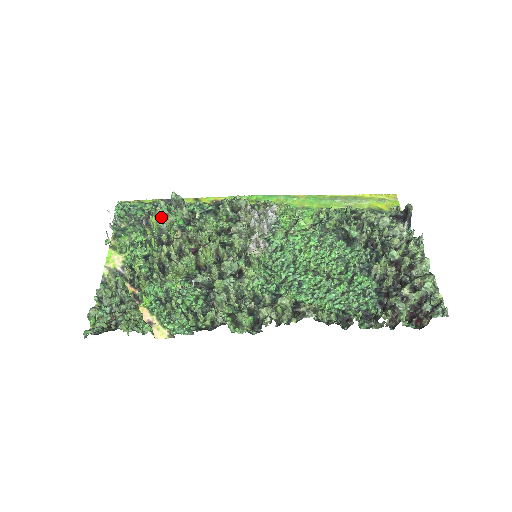
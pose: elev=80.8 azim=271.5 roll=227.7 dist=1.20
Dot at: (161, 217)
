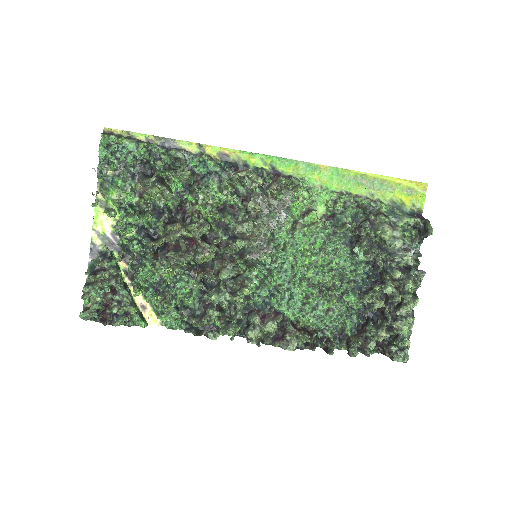
Dot at: (158, 197)
